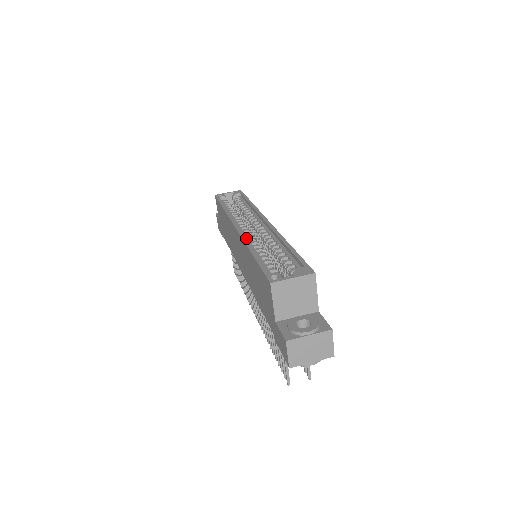
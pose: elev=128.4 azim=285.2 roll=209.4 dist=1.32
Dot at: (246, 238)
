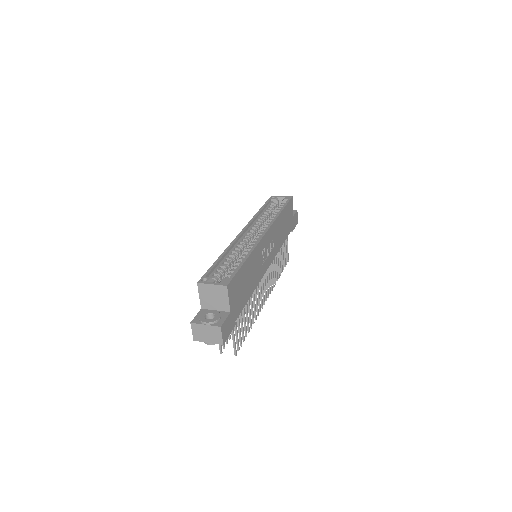
Dot at: (233, 243)
